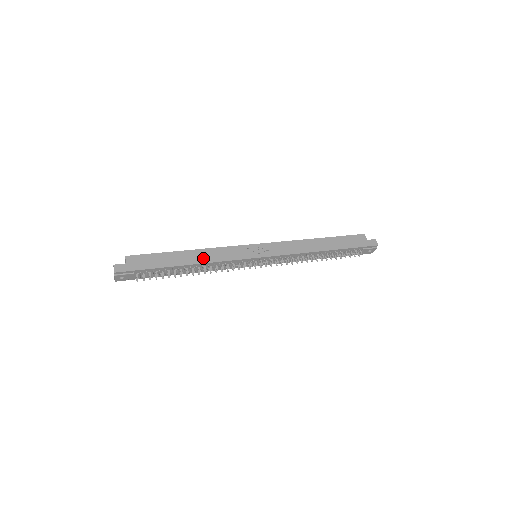
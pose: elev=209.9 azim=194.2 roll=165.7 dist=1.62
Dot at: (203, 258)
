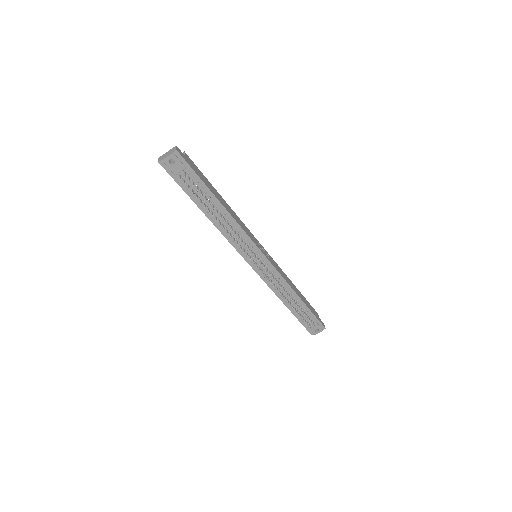
Dot at: (232, 214)
